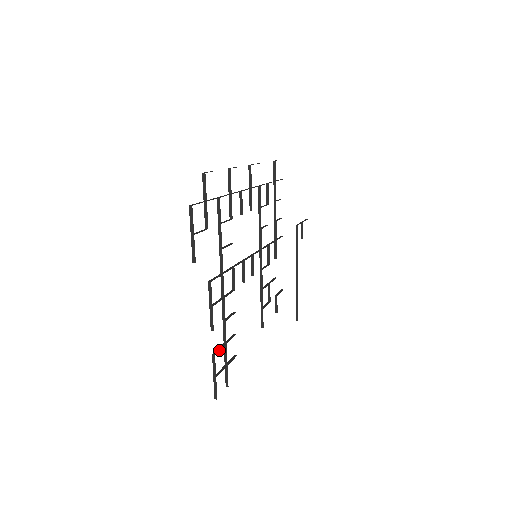
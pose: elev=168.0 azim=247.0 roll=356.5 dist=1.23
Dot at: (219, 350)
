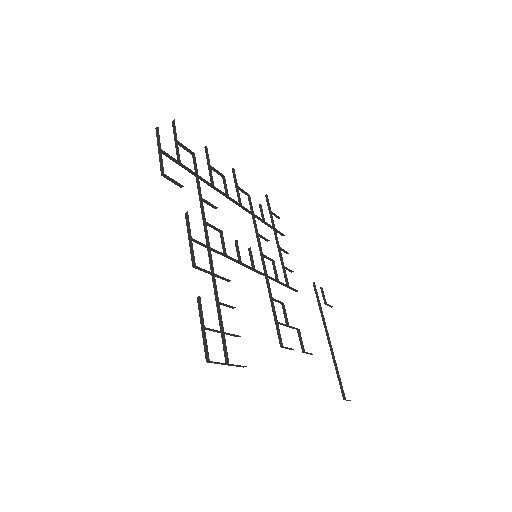
Dot at: occluded
